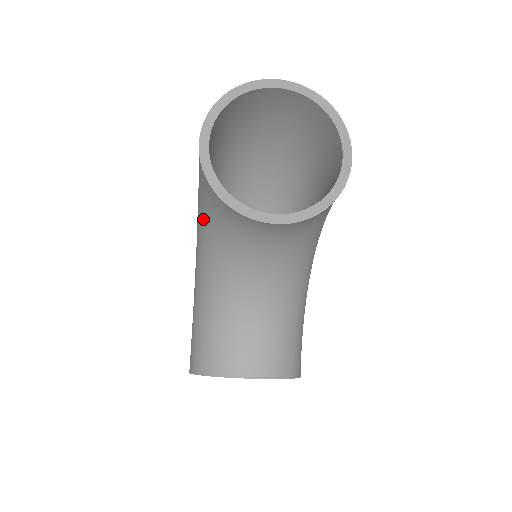
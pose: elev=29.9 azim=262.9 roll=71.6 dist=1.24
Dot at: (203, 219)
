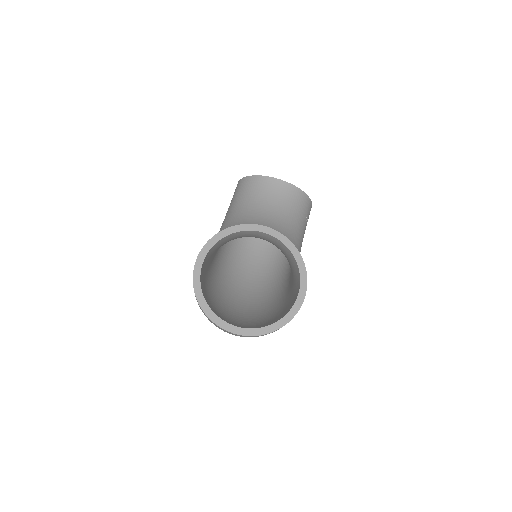
Dot at: (229, 214)
